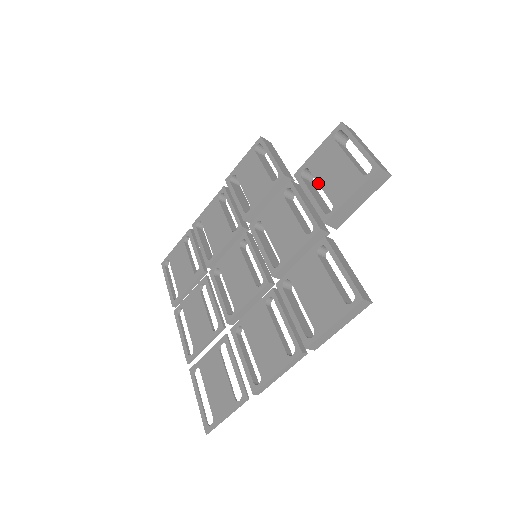
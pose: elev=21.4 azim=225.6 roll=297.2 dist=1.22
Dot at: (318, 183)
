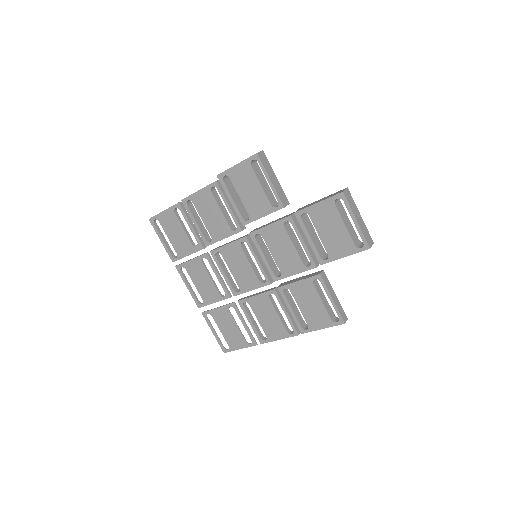
Dot at: occluded
